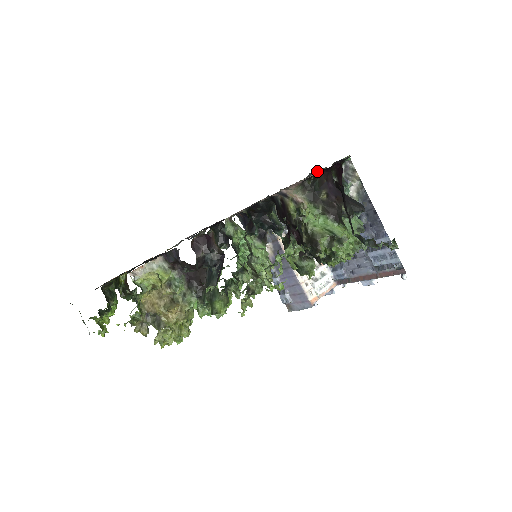
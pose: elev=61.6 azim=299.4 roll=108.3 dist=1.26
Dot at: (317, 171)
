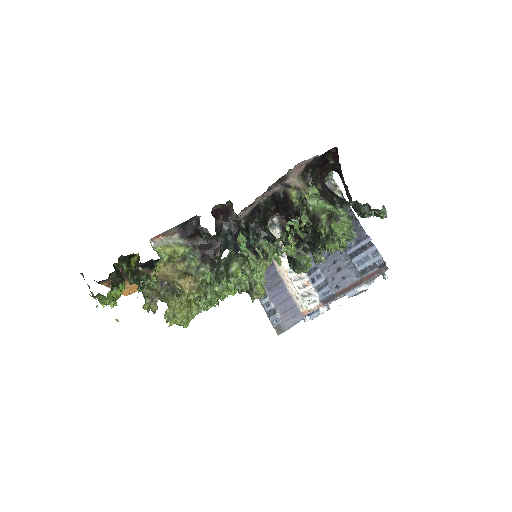
Dot at: occluded
